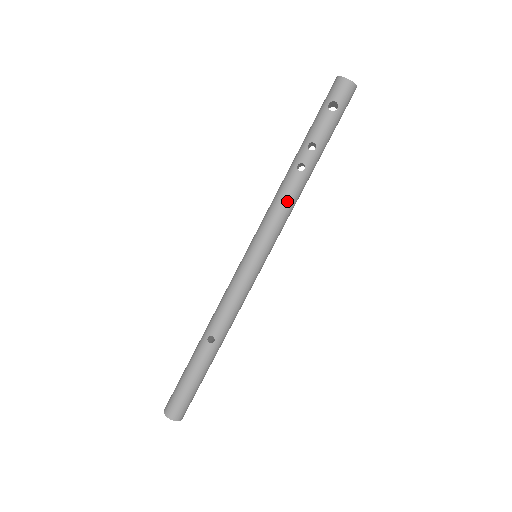
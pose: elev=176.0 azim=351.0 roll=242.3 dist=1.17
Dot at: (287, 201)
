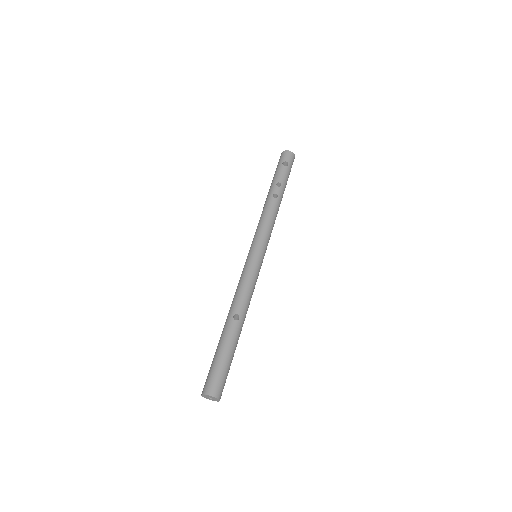
Dot at: (271, 216)
